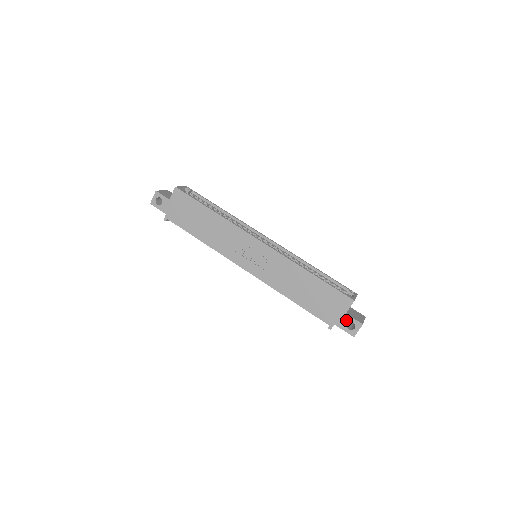
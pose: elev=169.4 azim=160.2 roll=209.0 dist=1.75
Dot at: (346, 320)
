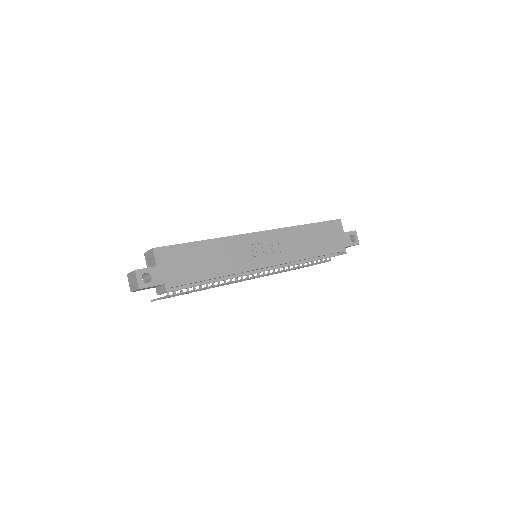
Dot at: (347, 237)
